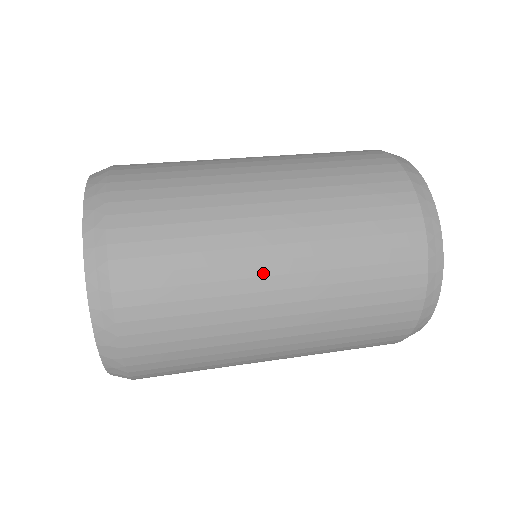
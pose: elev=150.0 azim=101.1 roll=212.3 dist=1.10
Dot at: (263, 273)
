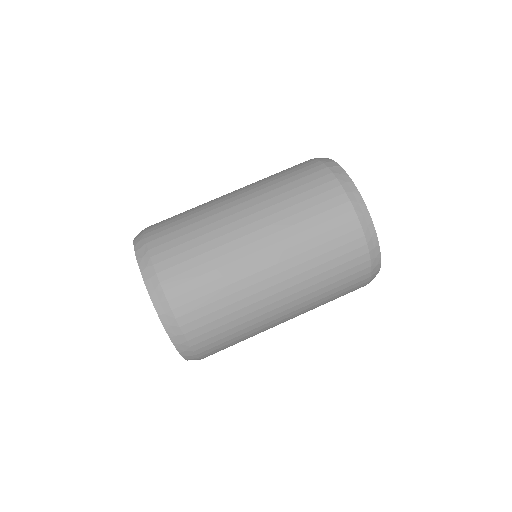
Dot at: occluded
